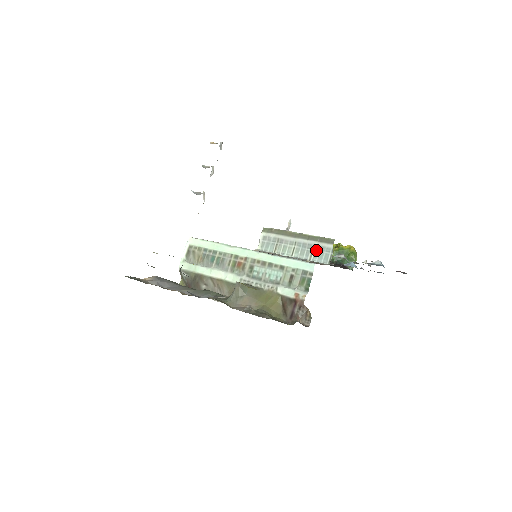
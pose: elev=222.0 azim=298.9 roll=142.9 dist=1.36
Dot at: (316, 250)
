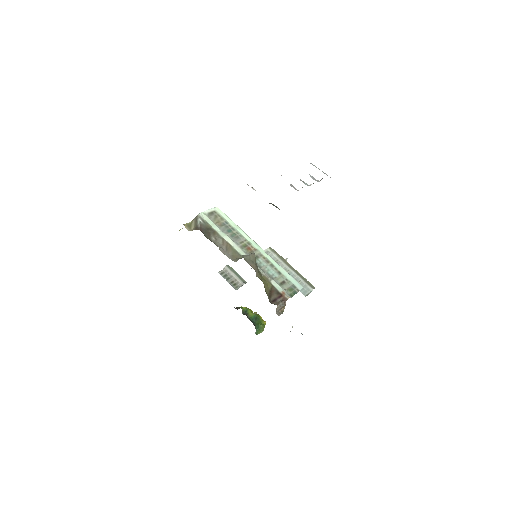
Dot at: (300, 284)
